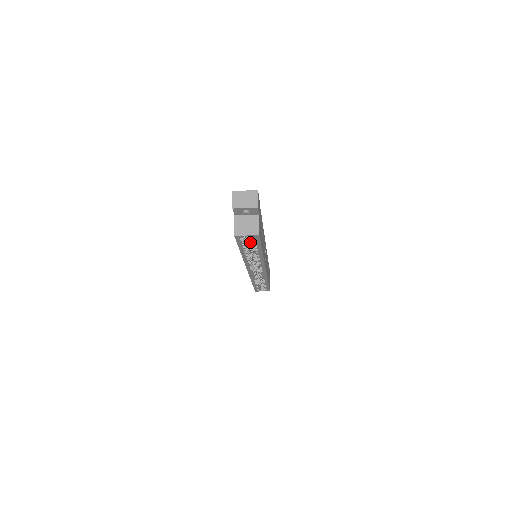
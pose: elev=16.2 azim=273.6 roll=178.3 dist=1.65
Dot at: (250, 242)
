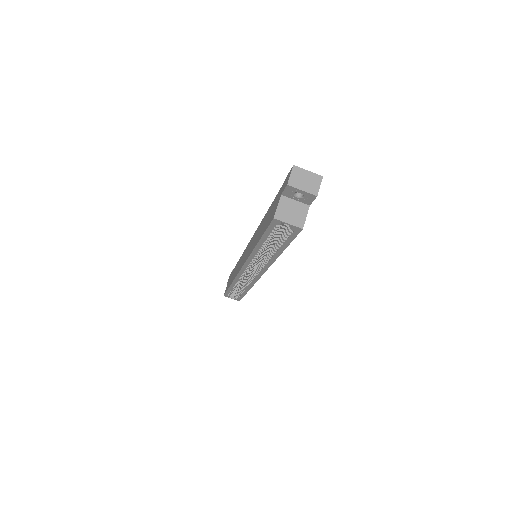
Dot at: occluded
